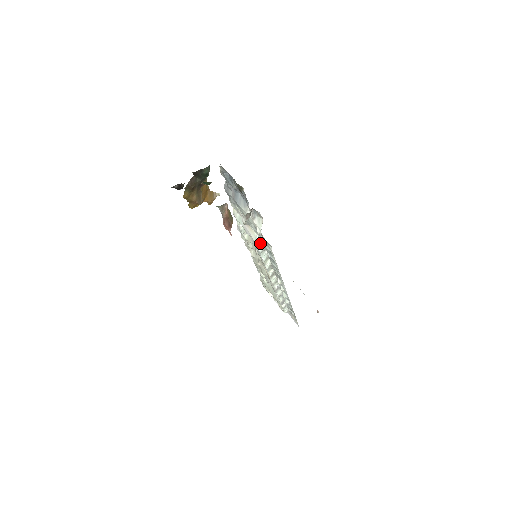
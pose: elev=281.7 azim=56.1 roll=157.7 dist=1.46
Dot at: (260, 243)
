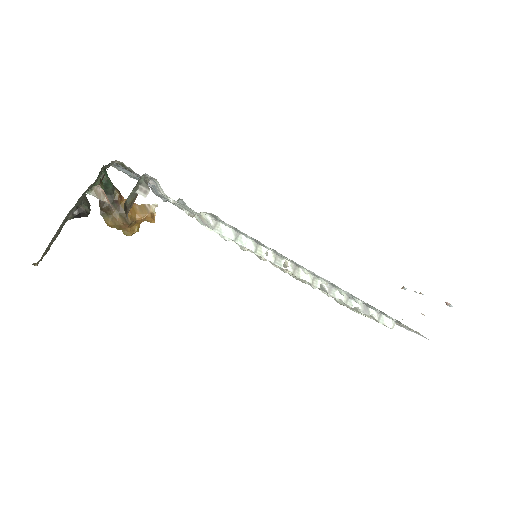
Dot at: (220, 227)
